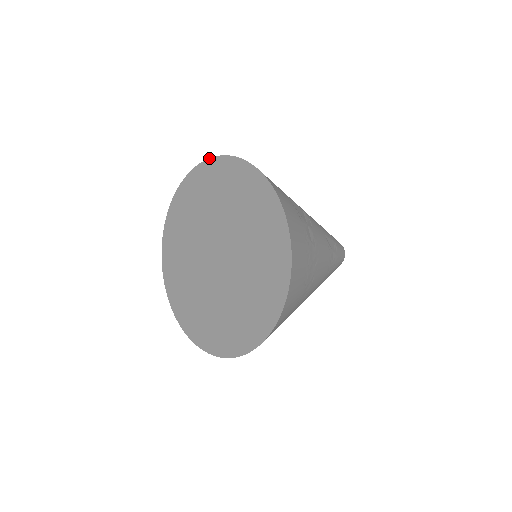
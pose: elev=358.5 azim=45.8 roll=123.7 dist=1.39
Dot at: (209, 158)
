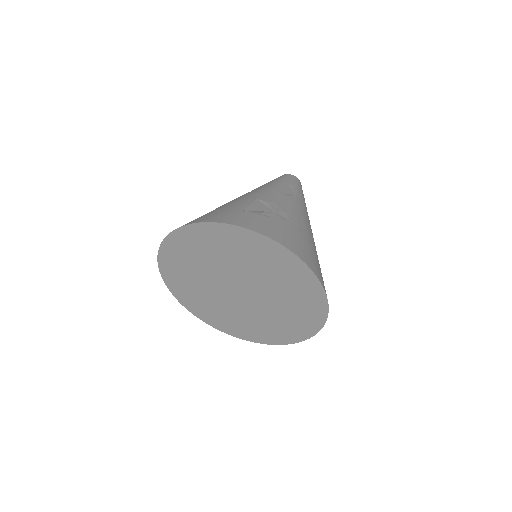
Dot at: (165, 237)
